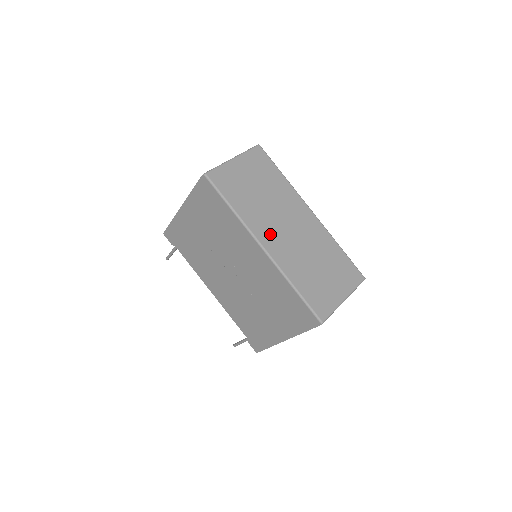
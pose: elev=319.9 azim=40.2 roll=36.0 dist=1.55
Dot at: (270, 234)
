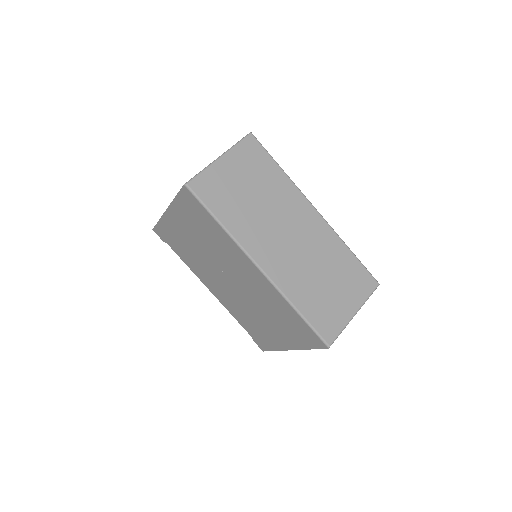
Dot at: (267, 249)
